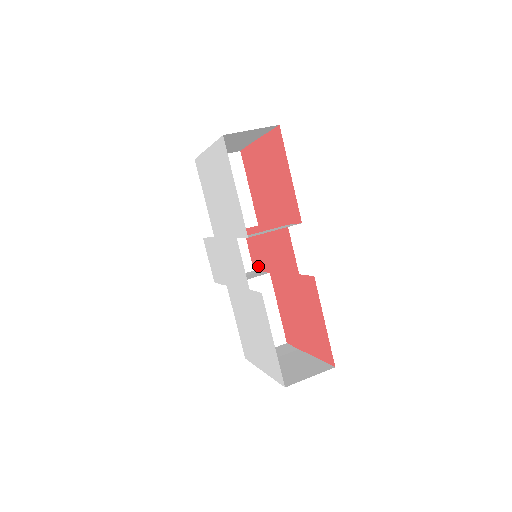
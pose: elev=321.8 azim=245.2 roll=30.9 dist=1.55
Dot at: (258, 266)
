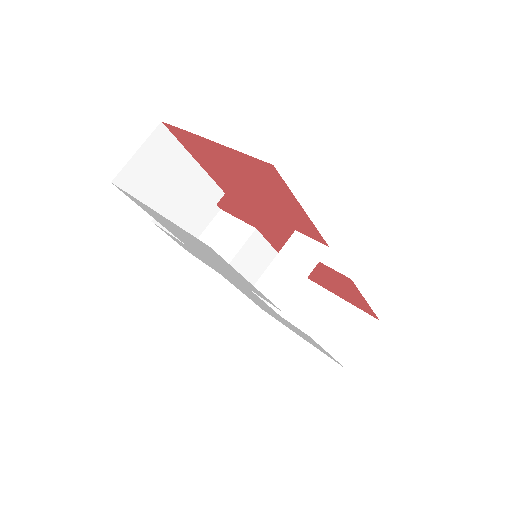
Dot at: (230, 213)
